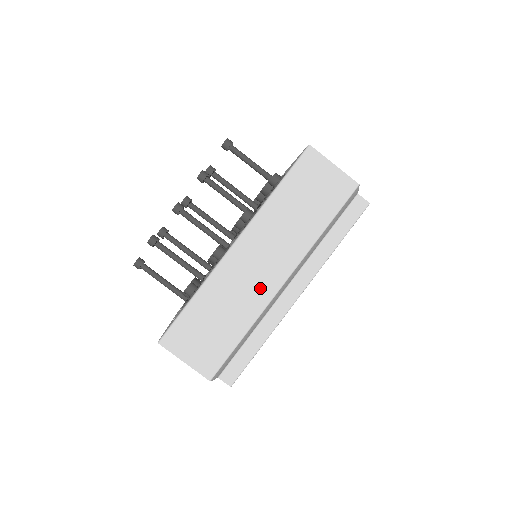
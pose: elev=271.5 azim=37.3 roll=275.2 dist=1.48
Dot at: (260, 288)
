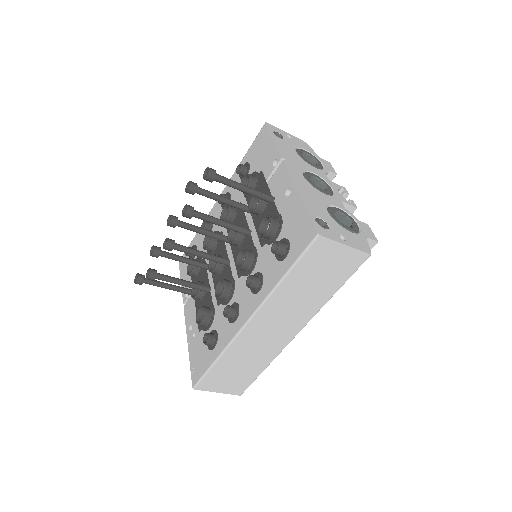
Dot at: (275, 343)
